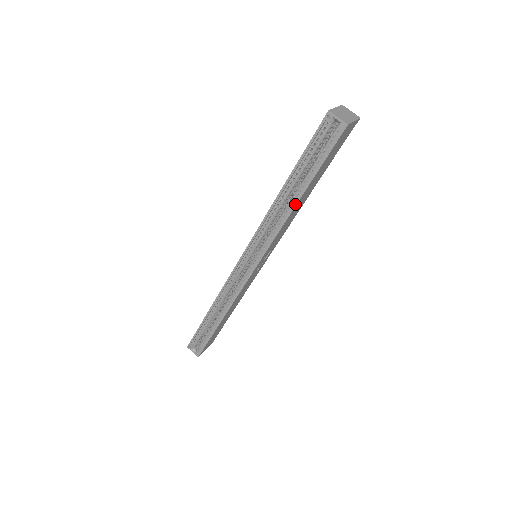
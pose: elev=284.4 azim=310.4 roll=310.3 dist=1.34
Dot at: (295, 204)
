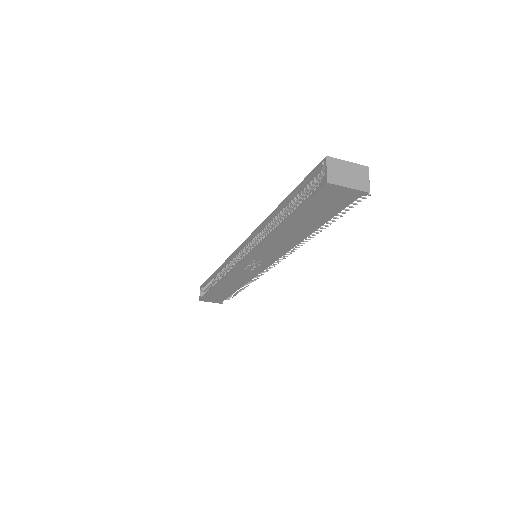
Dot at: (275, 229)
